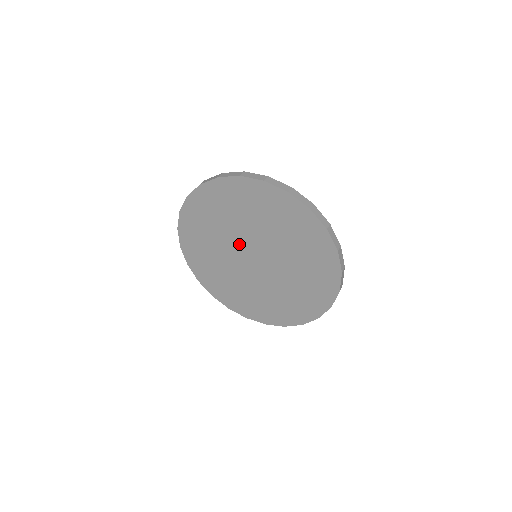
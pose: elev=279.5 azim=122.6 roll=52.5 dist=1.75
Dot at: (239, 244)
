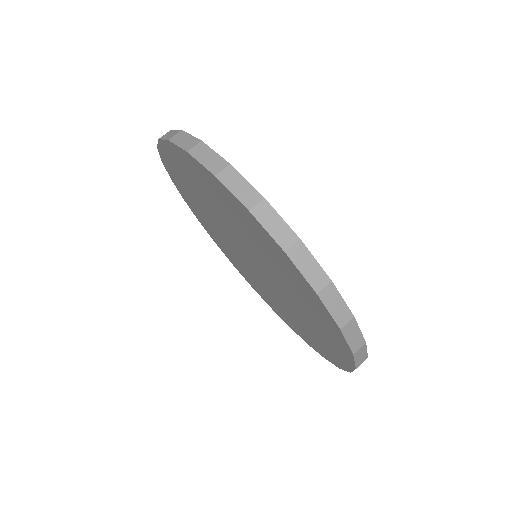
Dot at: (229, 236)
